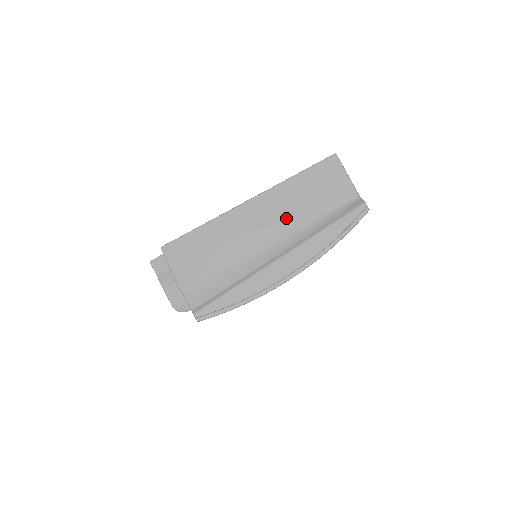
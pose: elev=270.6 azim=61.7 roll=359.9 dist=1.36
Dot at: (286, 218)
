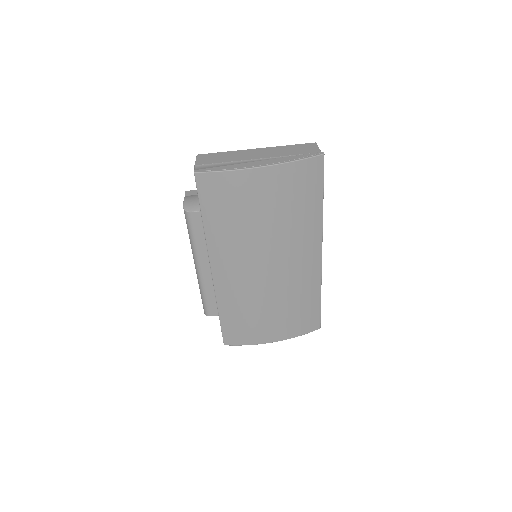
Dot at: (274, 154)
